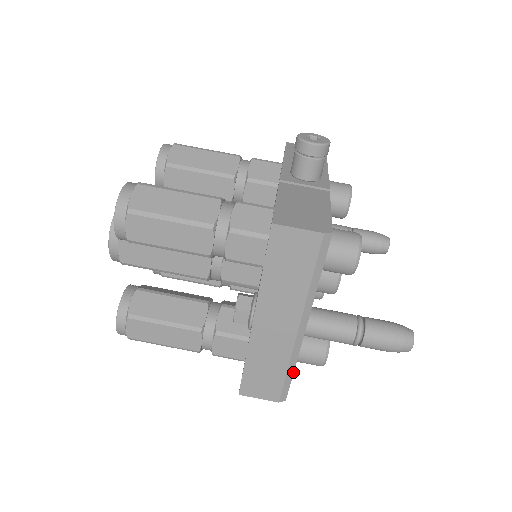
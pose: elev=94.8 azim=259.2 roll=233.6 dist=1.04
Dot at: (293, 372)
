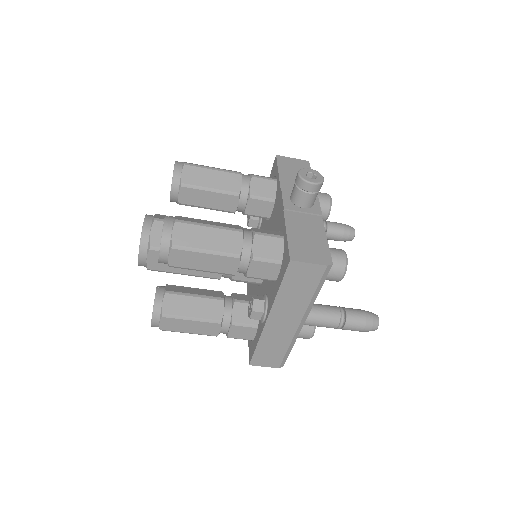
Dot at: (291, 348)
